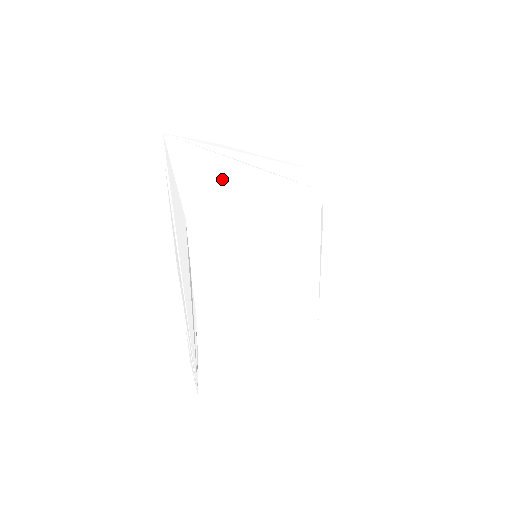
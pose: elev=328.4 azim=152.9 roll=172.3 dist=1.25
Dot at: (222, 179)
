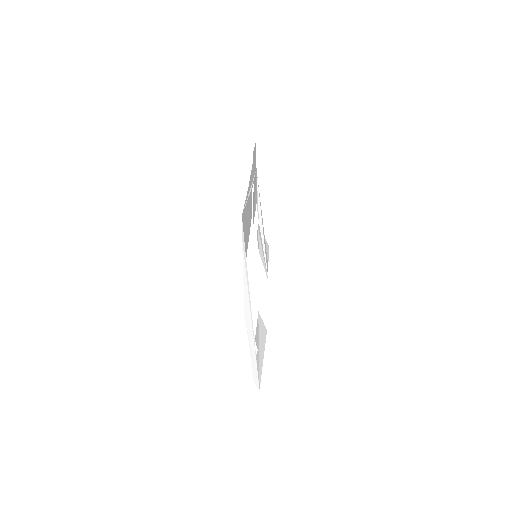
Dot at: (248, 217)
